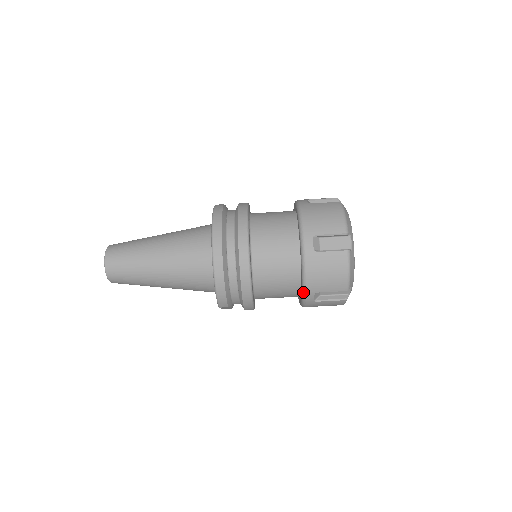
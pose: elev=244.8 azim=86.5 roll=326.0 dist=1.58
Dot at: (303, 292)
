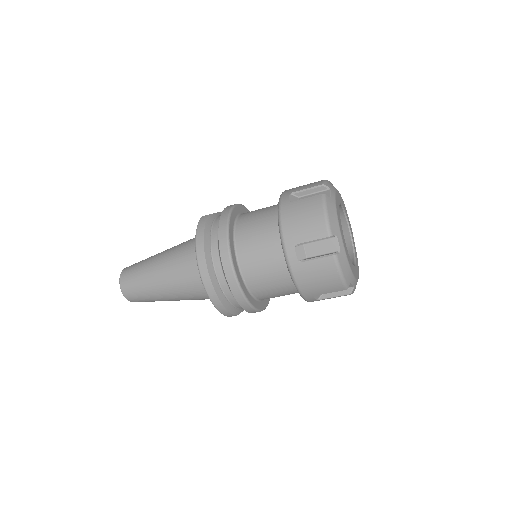
Dot at: occluded
